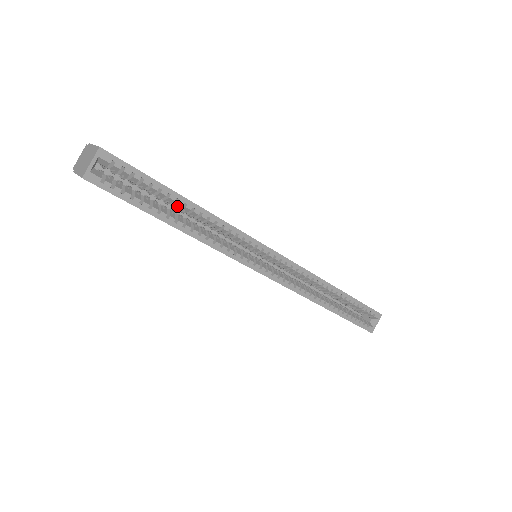
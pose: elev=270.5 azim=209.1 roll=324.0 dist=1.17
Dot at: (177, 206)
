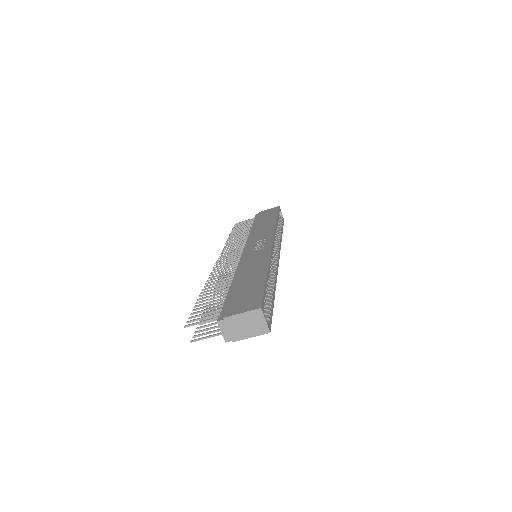
Dot at: occluded
